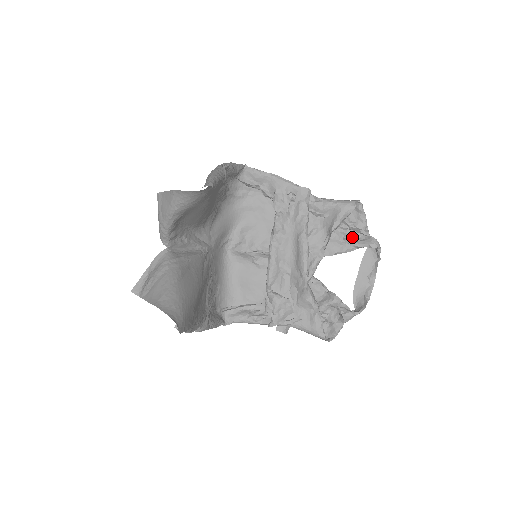
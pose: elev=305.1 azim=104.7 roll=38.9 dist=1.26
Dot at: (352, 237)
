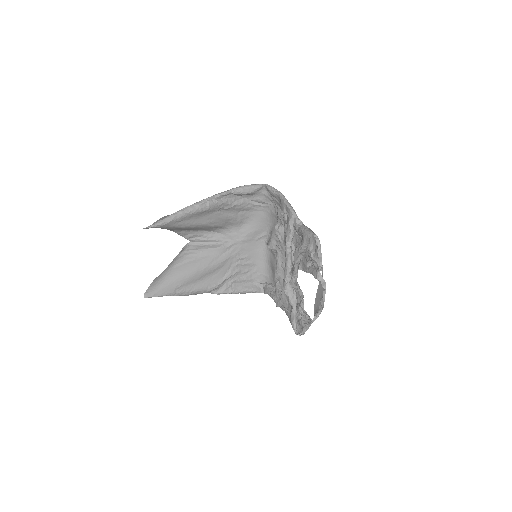
Dot at: (313, 263)
